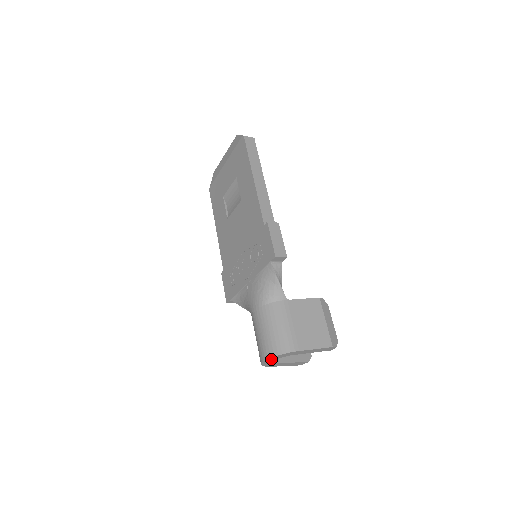
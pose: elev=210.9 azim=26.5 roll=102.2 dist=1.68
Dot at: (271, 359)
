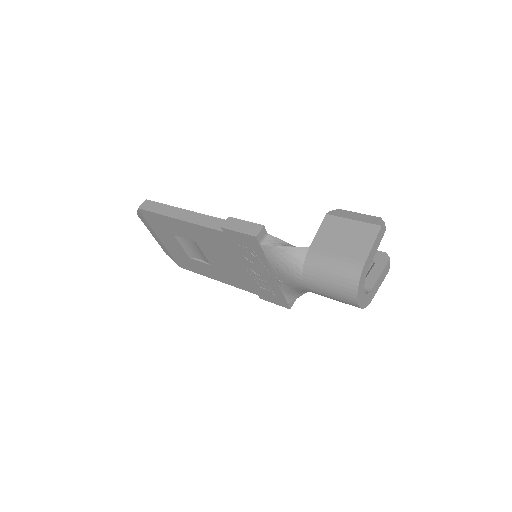
Dot at: (360, 296)
